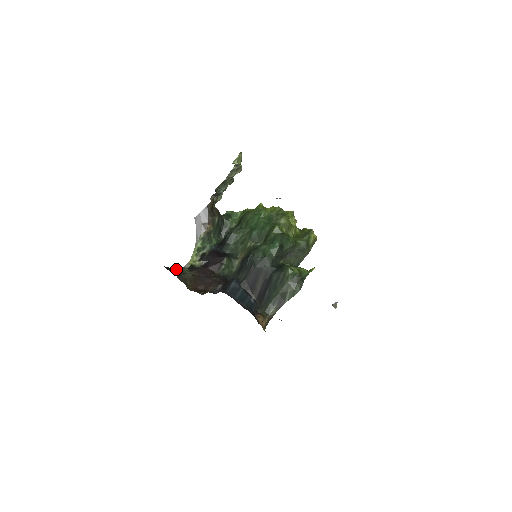
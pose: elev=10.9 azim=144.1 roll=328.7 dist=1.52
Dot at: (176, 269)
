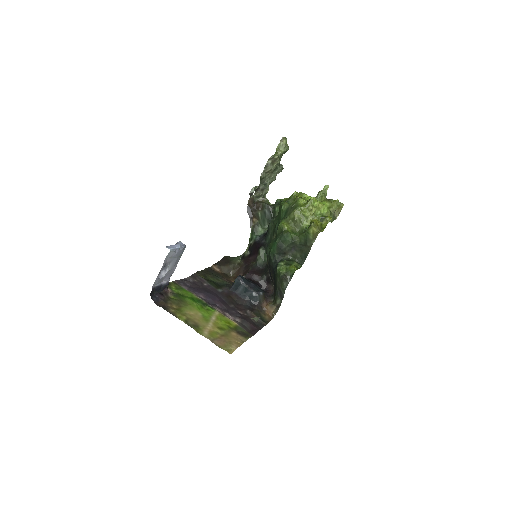
Dot at: (232, 258)
